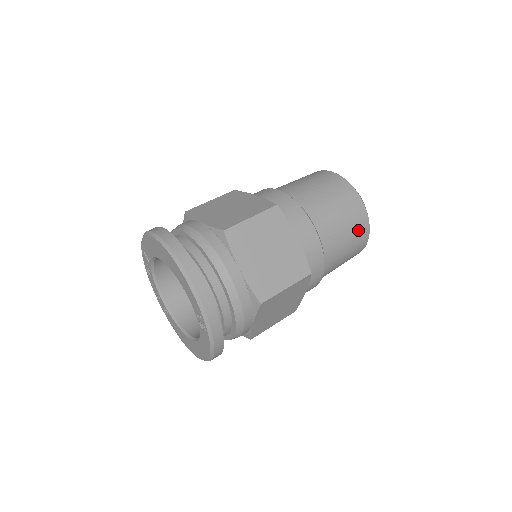
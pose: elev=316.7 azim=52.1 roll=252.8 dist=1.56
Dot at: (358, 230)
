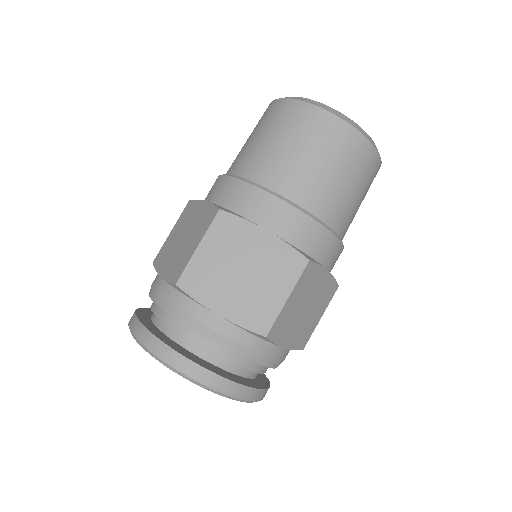
Dot at: occluded
